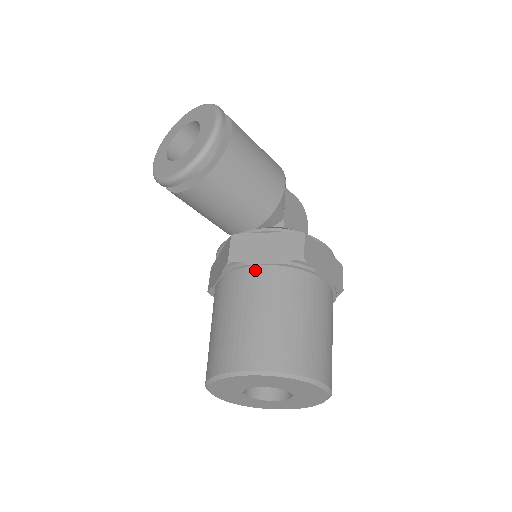
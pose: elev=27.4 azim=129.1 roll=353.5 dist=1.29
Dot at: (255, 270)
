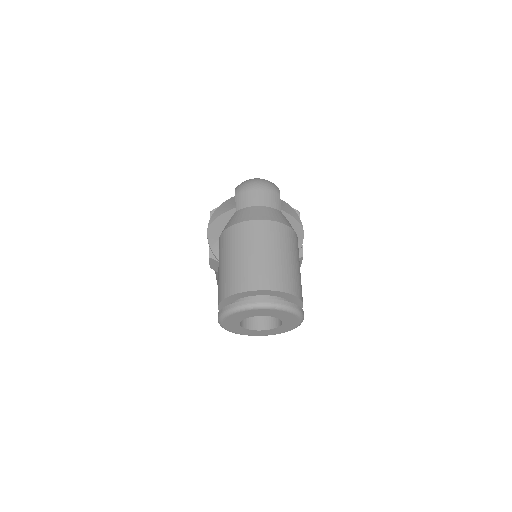
Dot at: occluded
